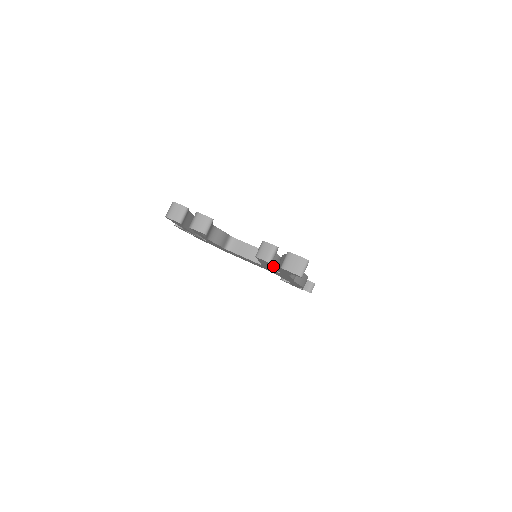
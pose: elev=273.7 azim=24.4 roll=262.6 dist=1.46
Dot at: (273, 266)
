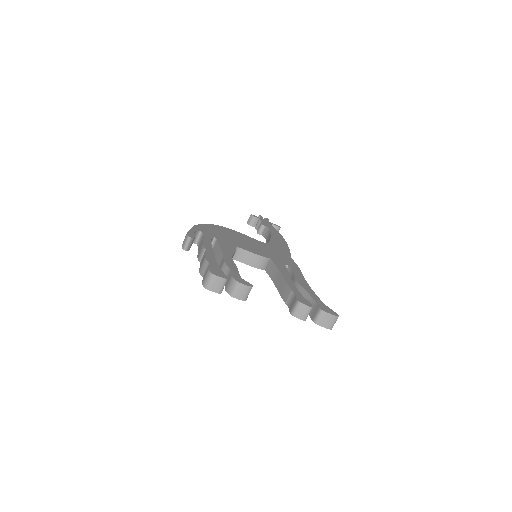
Dot at: occluded
